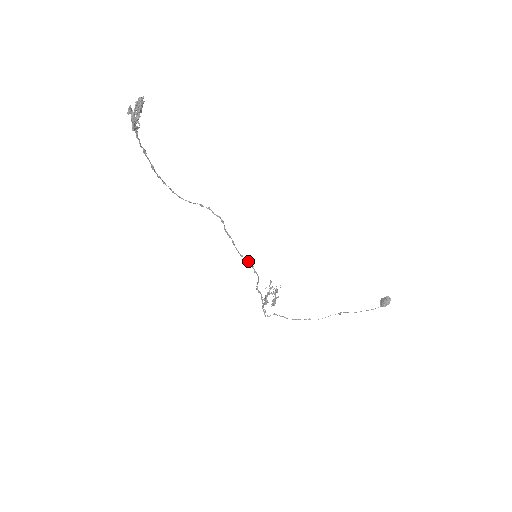
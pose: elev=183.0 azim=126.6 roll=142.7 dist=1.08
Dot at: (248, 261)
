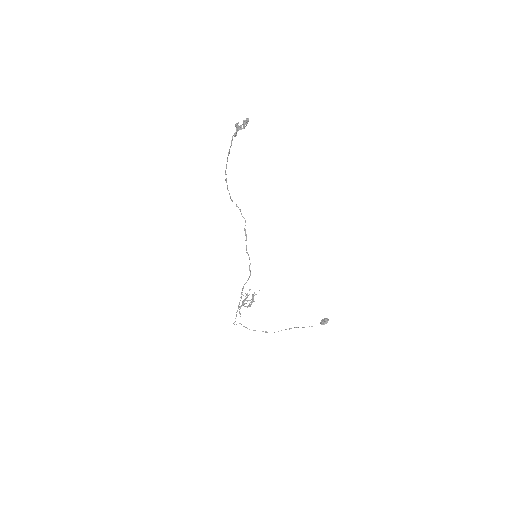
Dot at: (249, 259)
